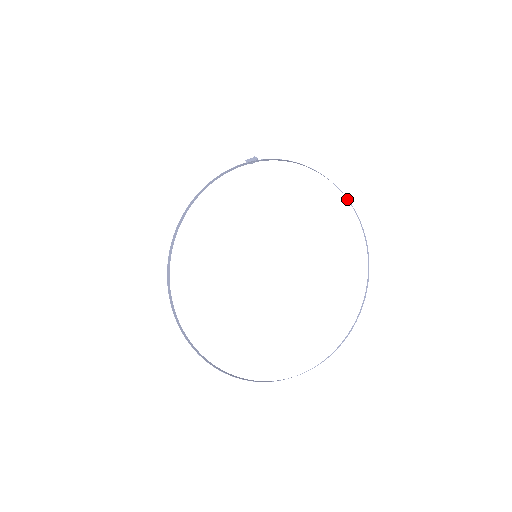
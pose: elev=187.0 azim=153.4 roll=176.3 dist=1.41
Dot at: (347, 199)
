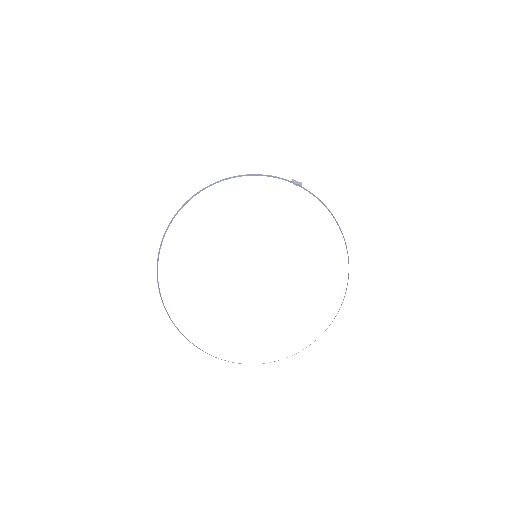
Dot at: occluded
